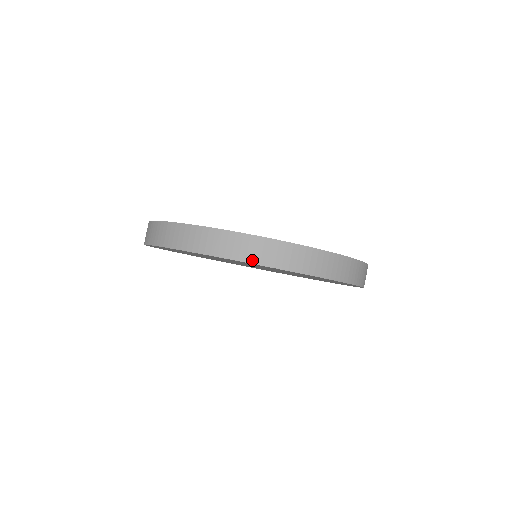
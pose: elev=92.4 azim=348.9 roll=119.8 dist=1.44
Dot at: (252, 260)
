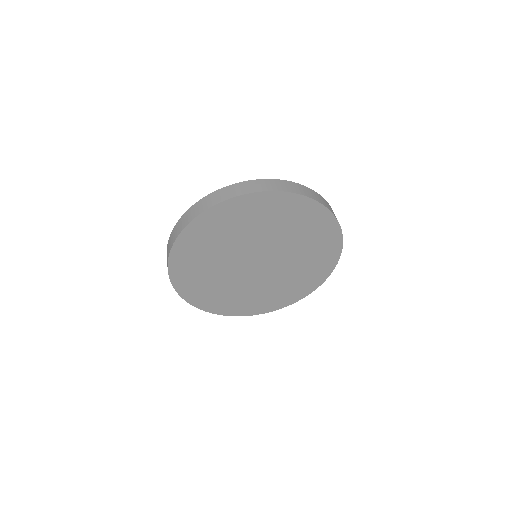
Dot at: (236, 195)
